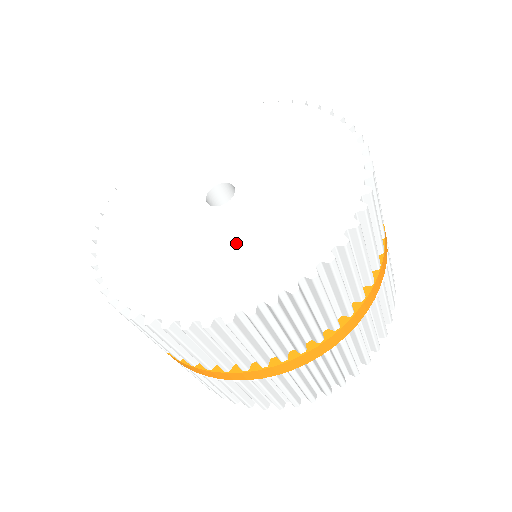
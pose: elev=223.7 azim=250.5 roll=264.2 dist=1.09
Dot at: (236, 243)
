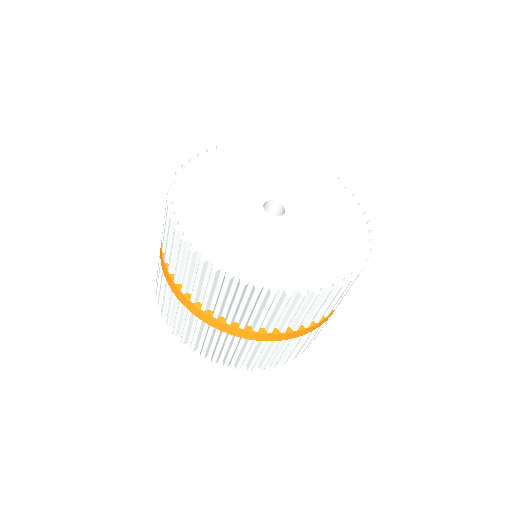
Dot at: (301, 244)
